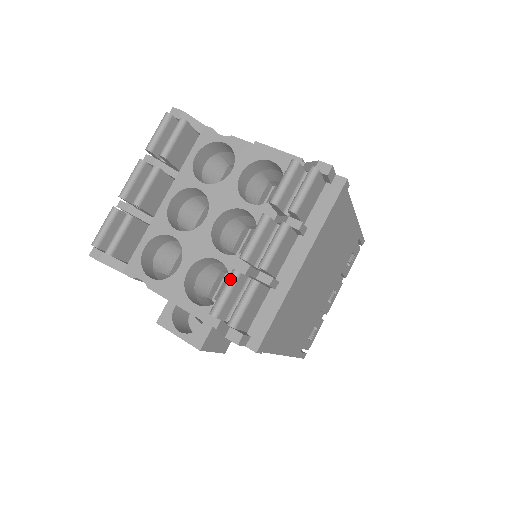
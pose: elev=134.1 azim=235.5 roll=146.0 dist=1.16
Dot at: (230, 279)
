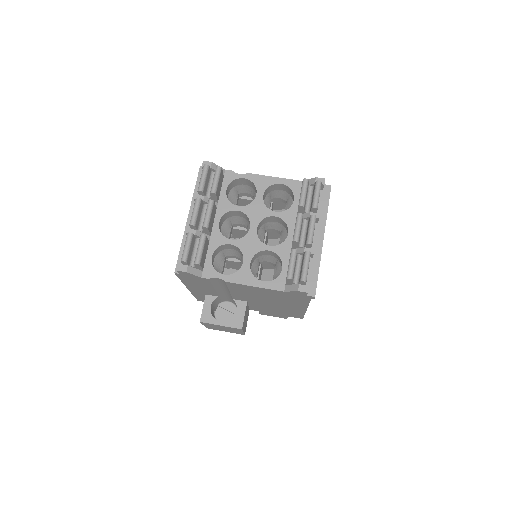
Dot at: (293, 255)
